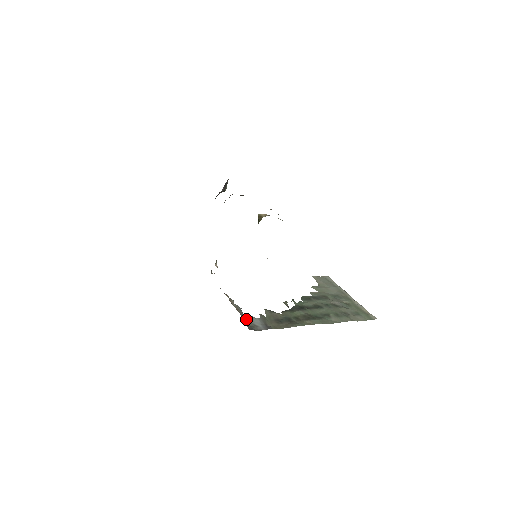
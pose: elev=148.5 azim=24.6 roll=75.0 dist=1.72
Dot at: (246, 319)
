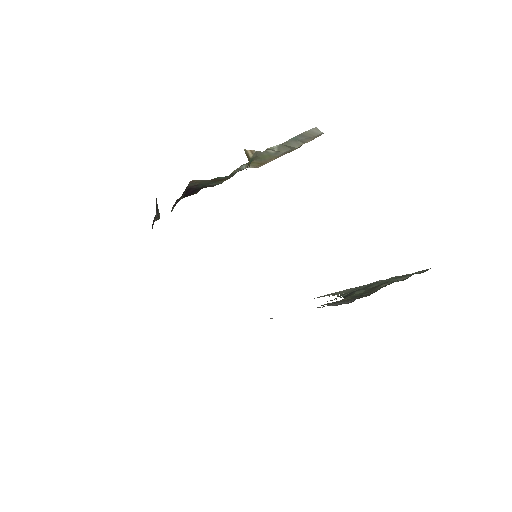
Dot at: (318, 307)
